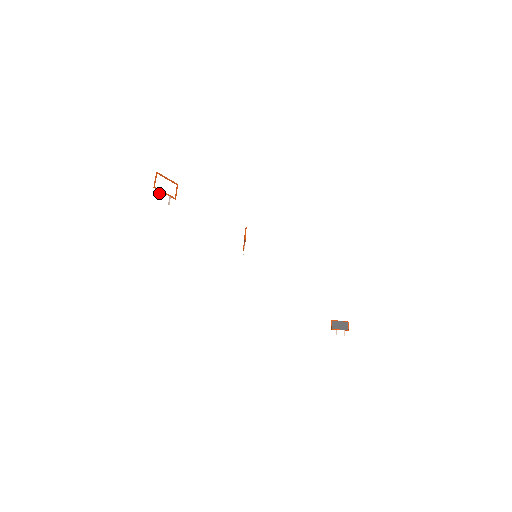
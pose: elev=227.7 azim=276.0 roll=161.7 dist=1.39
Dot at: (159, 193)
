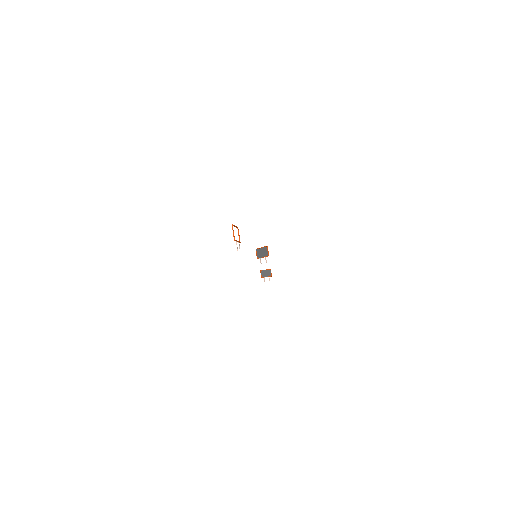
Dot at: occluded
